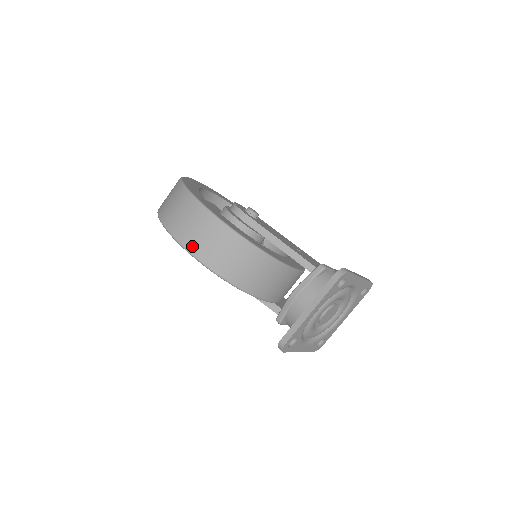
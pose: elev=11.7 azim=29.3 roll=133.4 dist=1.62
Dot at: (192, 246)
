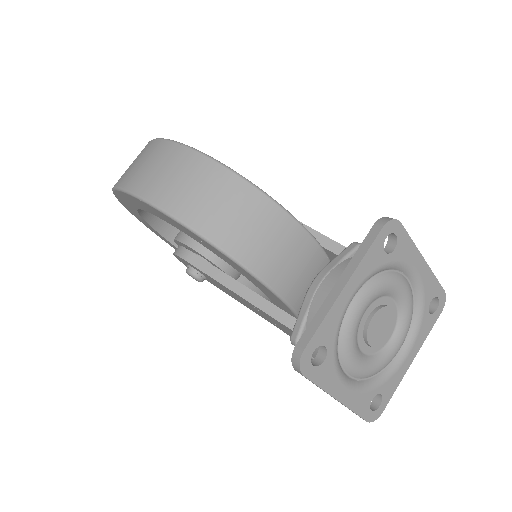
Dot at: (145, 188)
